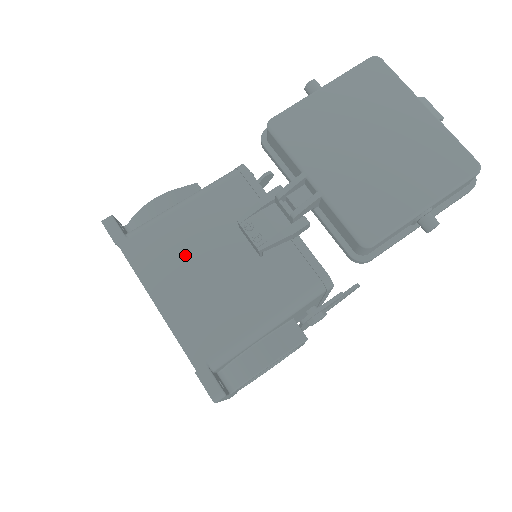
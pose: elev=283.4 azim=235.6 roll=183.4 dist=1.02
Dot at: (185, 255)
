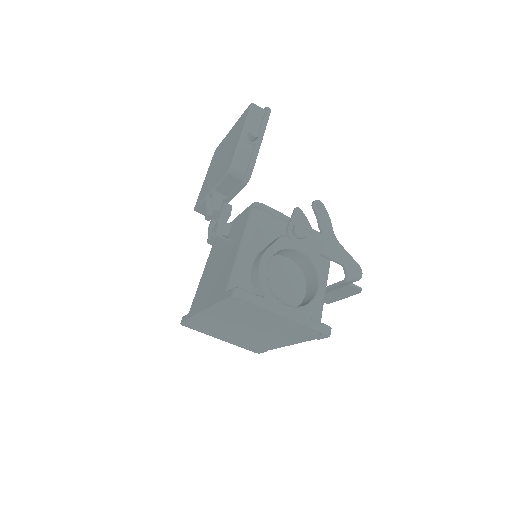
Dot at: (207, 284)
